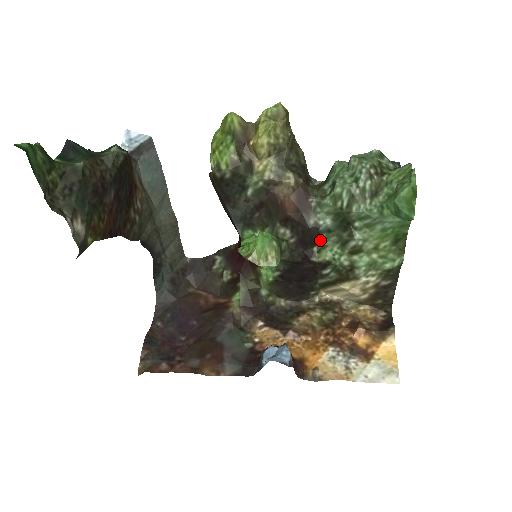
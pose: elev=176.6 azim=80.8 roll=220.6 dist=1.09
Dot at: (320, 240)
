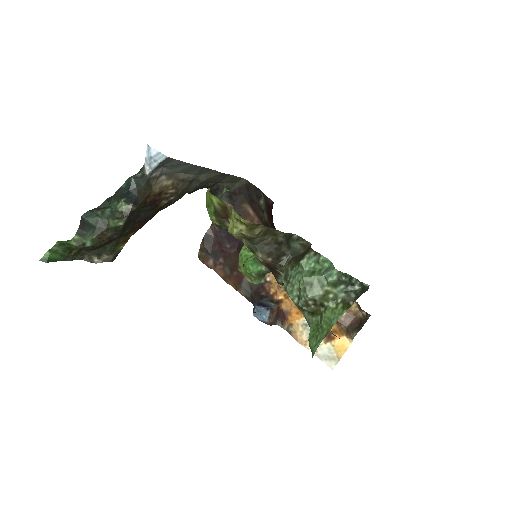
Dot at: occluded
